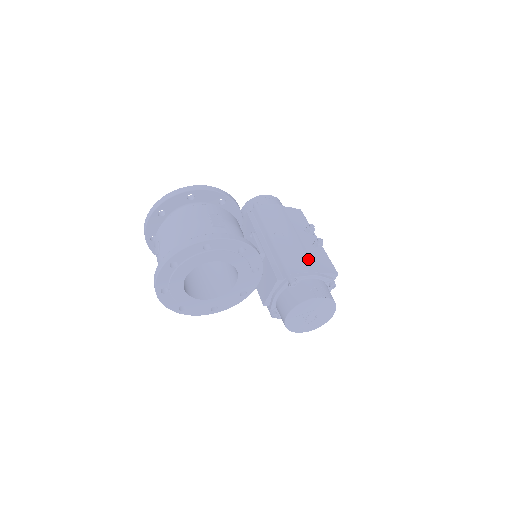
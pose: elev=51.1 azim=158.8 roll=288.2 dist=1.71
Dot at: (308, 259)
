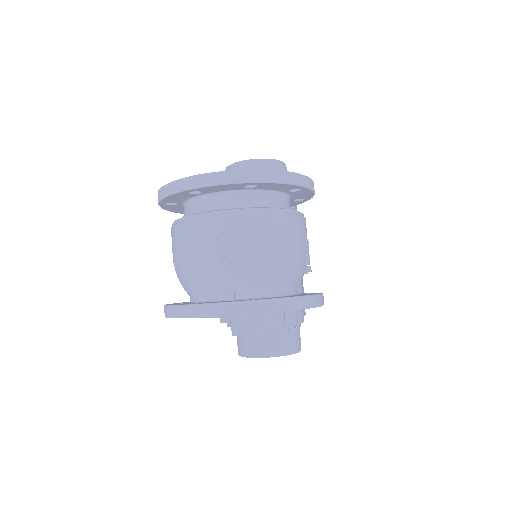
Dot at: occluded
